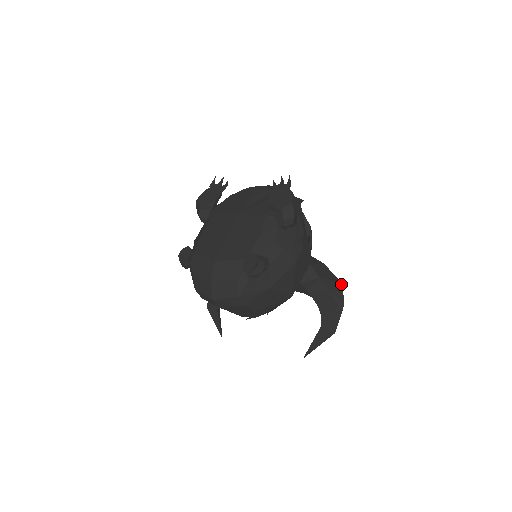
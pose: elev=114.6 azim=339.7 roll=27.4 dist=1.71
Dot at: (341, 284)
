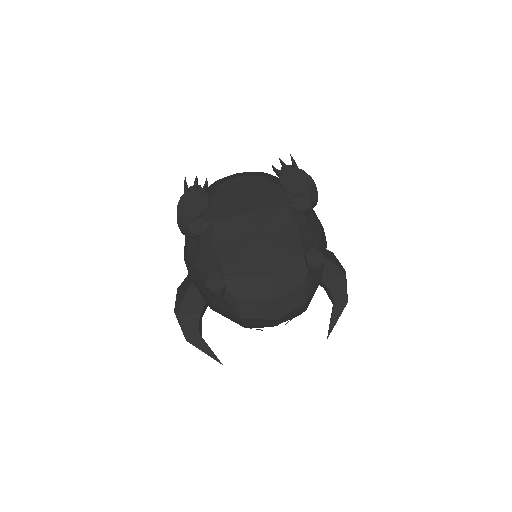
Dot at: (333, 254)
